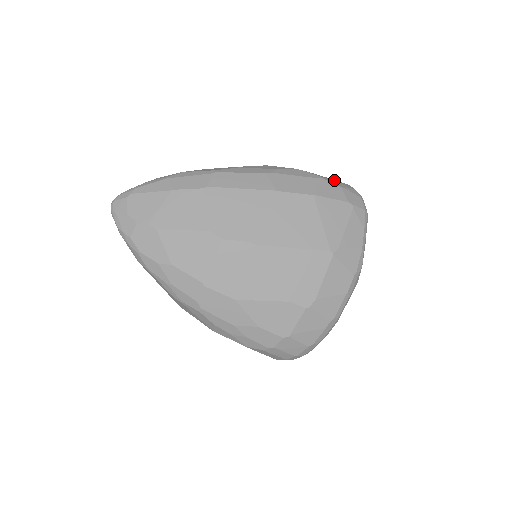
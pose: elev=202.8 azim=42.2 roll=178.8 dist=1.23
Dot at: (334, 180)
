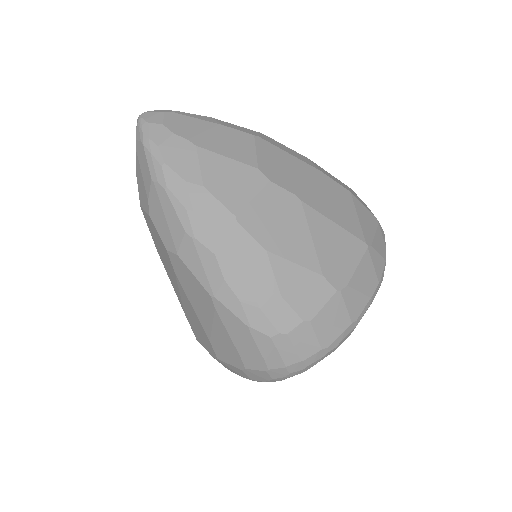
Dot at: occluded
